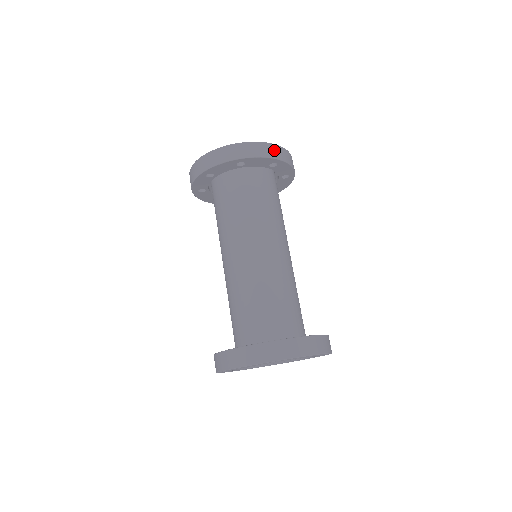
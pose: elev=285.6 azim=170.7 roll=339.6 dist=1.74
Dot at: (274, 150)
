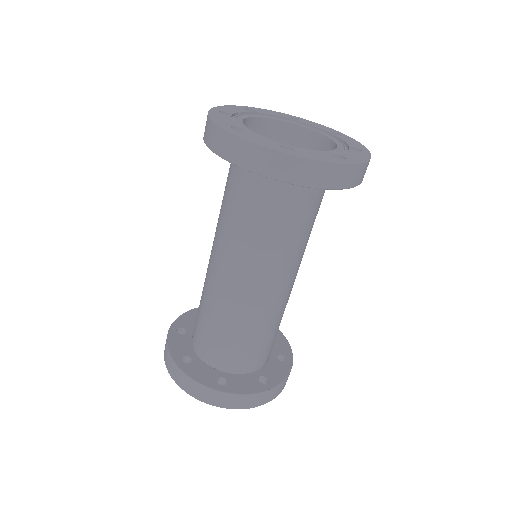
Dot at: (272, 162)
